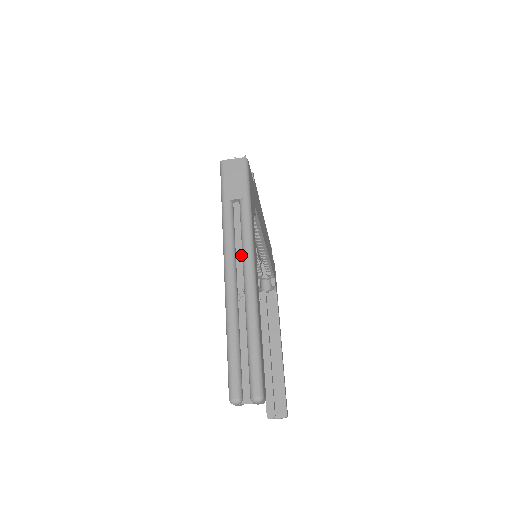
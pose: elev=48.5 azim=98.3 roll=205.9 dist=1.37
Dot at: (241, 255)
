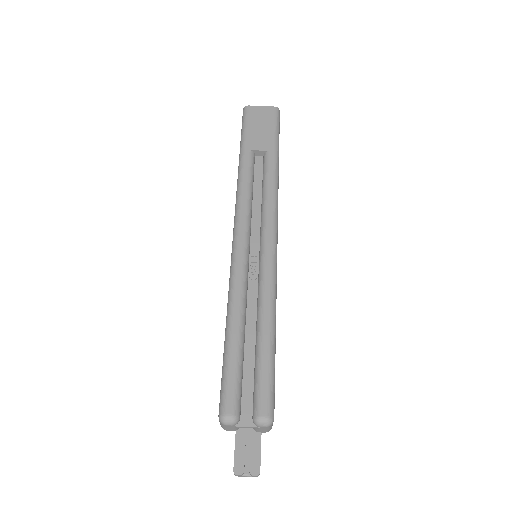
Dot at: (259, 219)
